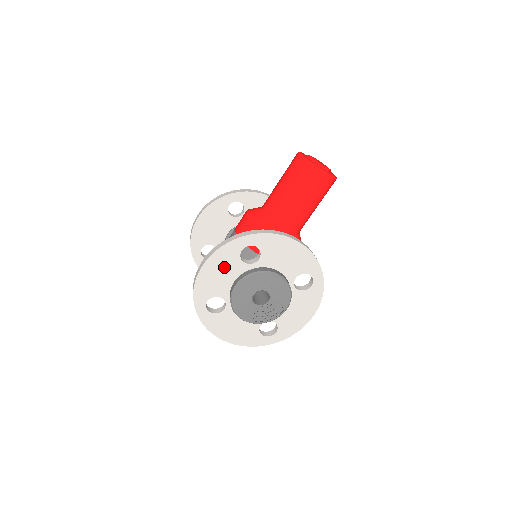
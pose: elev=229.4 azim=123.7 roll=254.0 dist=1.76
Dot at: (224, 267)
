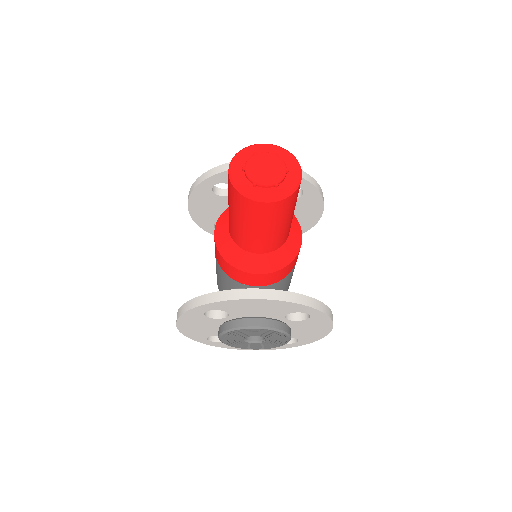
Dot at: (198, 324)
